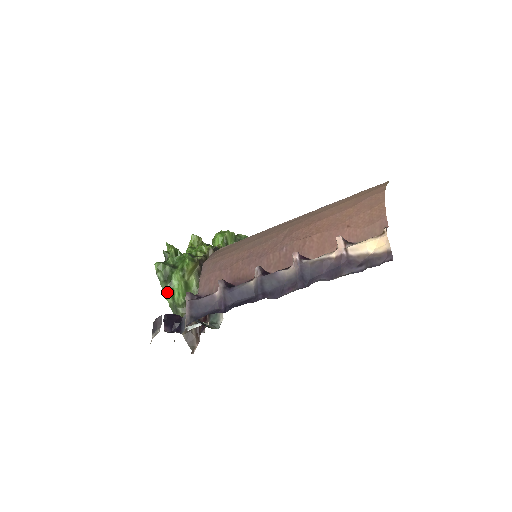
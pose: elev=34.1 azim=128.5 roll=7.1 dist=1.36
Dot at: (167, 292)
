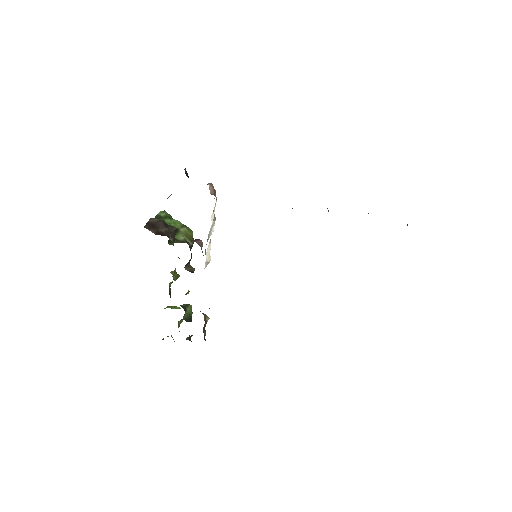
Dot at: (164, 213)
